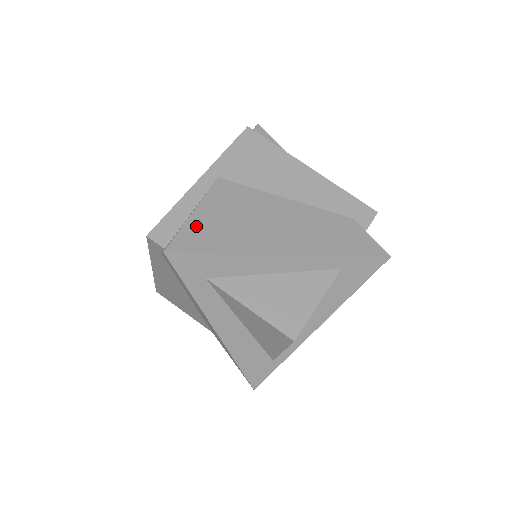
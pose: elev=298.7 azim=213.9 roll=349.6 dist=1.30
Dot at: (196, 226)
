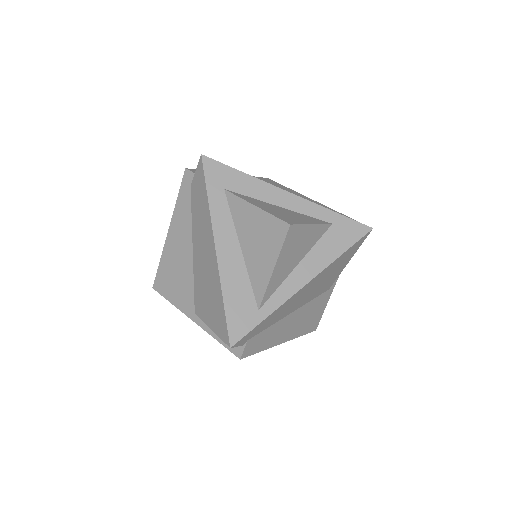
Dot at: occluded
